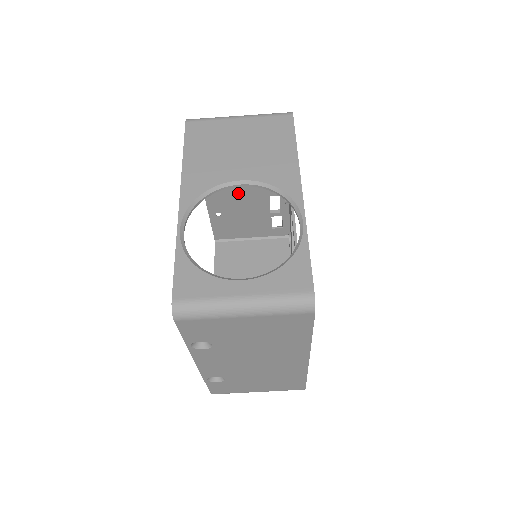
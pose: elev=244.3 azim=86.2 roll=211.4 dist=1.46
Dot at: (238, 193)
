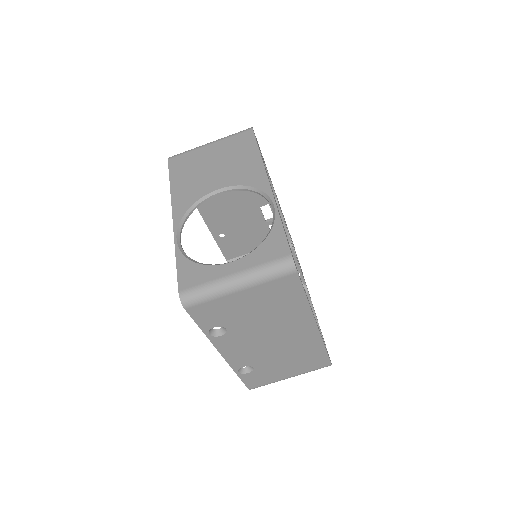
Dot at: (232, 211)
